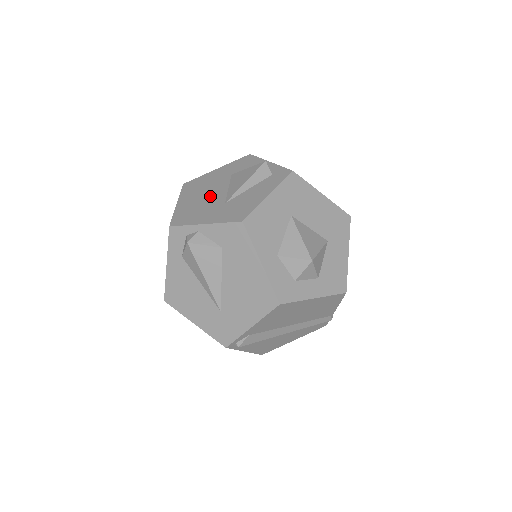
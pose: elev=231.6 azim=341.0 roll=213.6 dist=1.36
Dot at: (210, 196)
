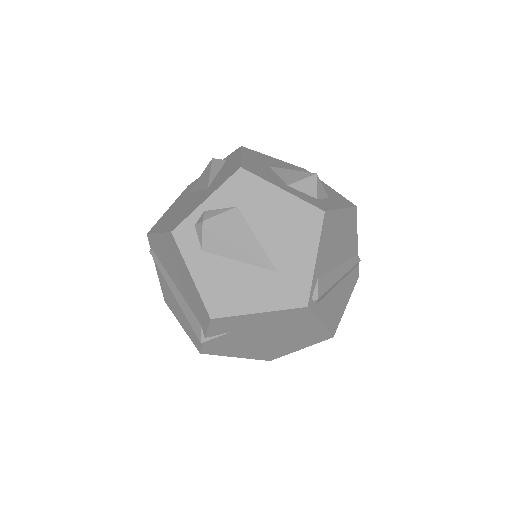
Dot at: (186, 204)
